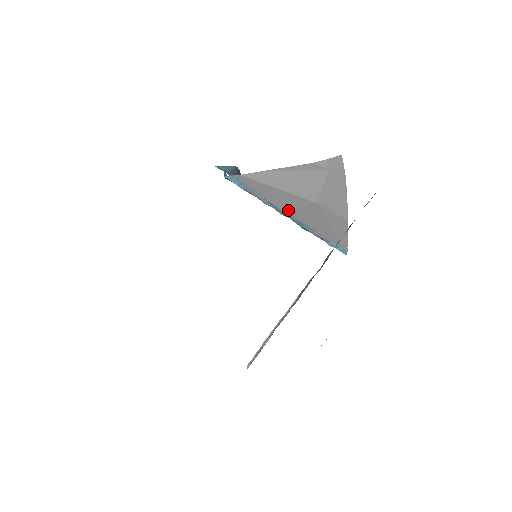
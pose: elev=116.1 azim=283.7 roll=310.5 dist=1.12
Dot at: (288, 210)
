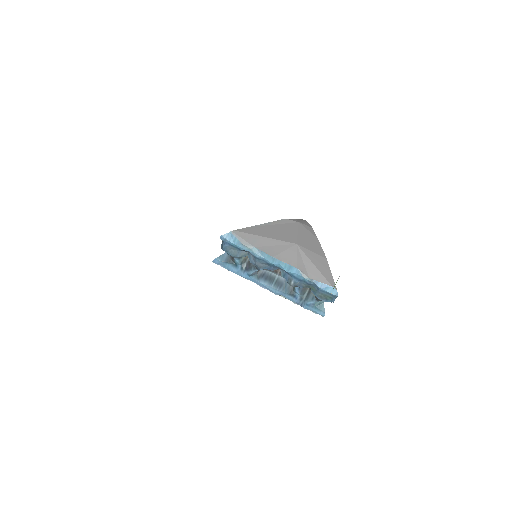
Dot at: (276, 255)
